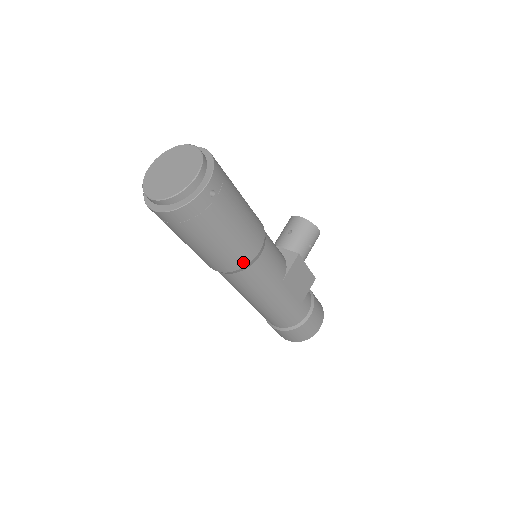
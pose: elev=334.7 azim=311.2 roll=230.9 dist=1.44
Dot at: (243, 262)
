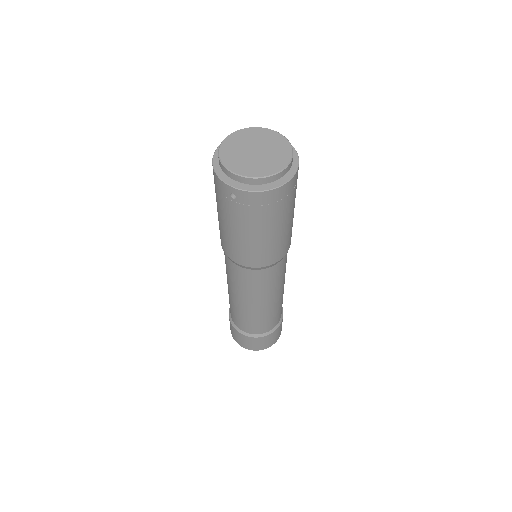
Dot at: (286, 249)
